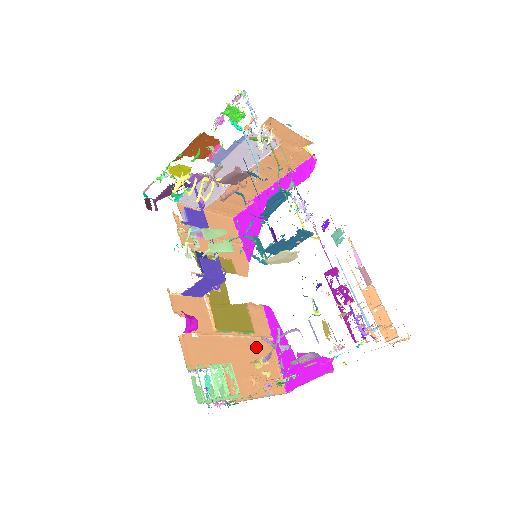
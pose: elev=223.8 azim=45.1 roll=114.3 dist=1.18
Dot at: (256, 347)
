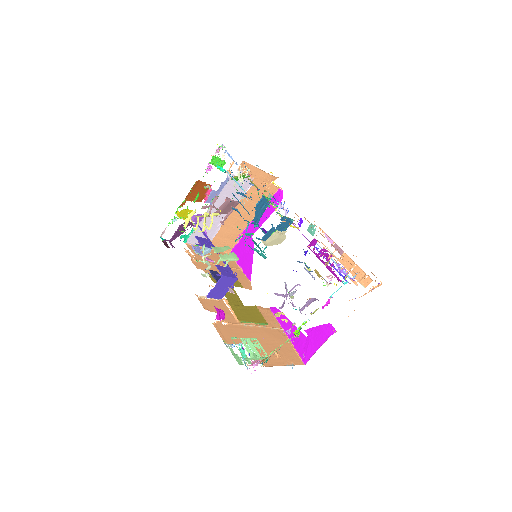
Dot at: (272, 334)
